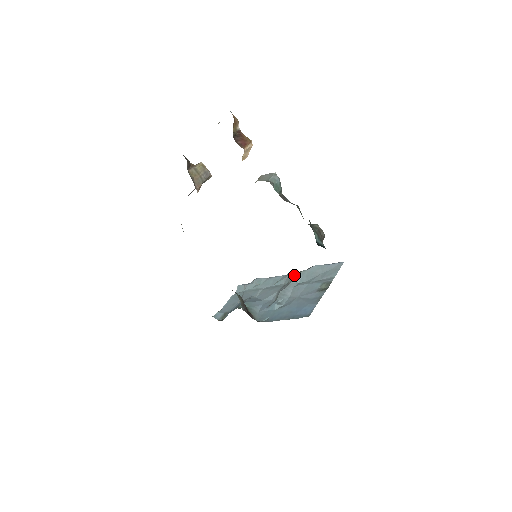
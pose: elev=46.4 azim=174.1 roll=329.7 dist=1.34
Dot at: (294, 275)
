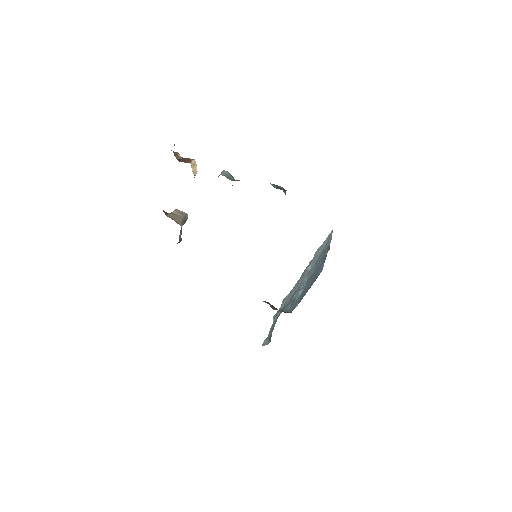
Dot at: (305, 269)
